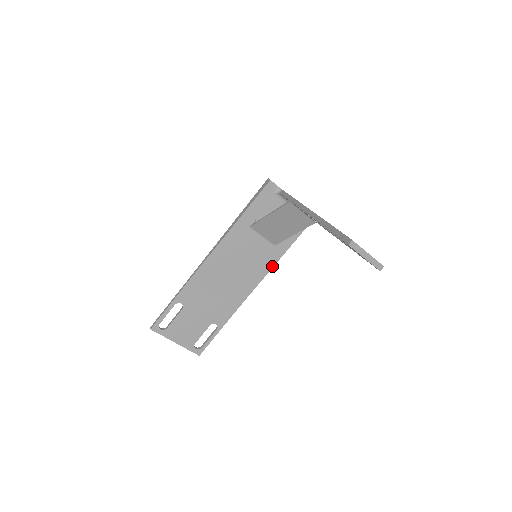
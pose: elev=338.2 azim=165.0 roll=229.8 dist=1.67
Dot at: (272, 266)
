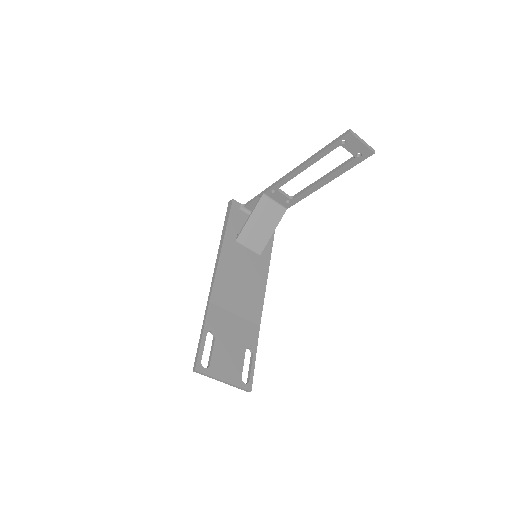
Dot at: (267, 275)
